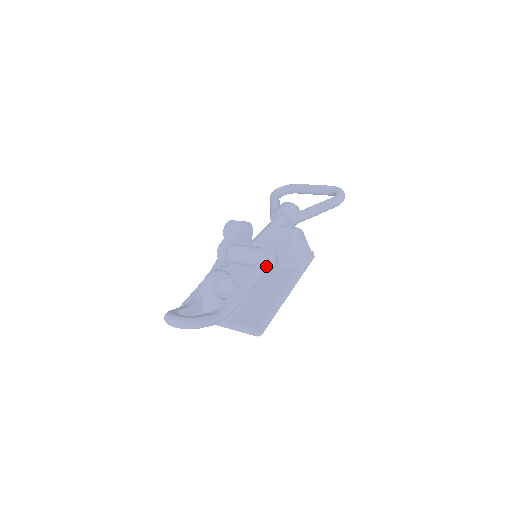
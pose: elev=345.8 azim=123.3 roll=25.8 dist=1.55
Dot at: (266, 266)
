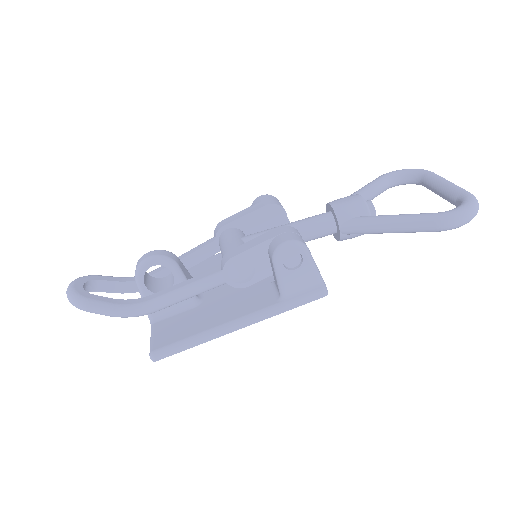
Dot at: (223, 276)
